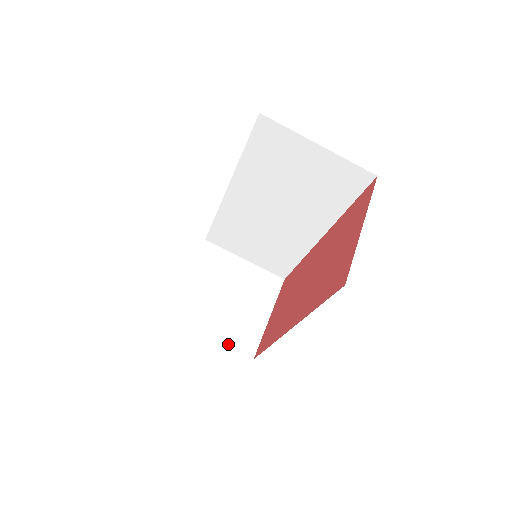
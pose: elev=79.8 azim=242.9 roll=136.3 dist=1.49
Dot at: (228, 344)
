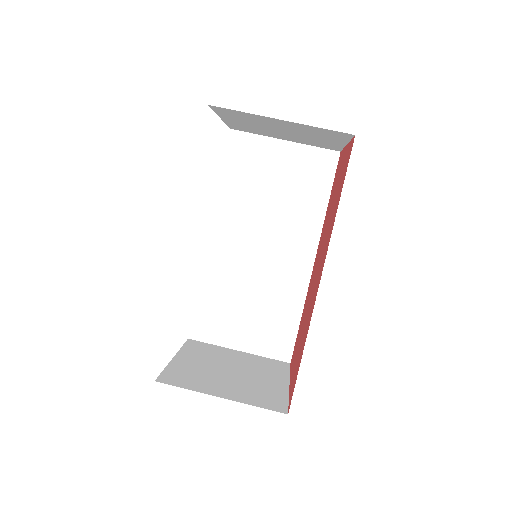
Dot at: (247, 402)
